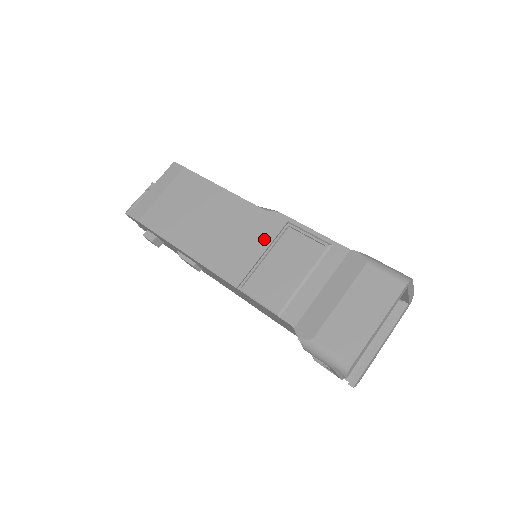
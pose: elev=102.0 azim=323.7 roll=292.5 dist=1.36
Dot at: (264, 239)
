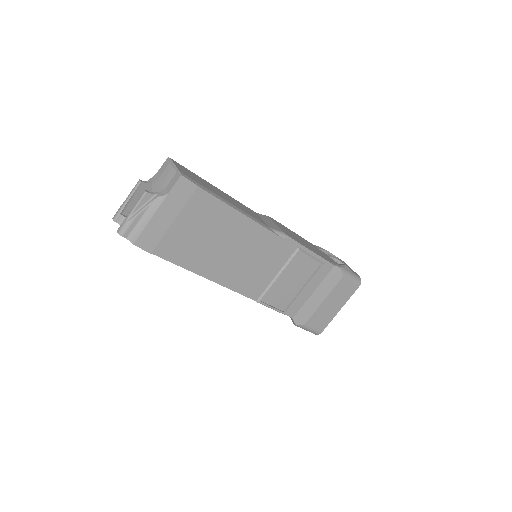
Dot at: (279, 263)
